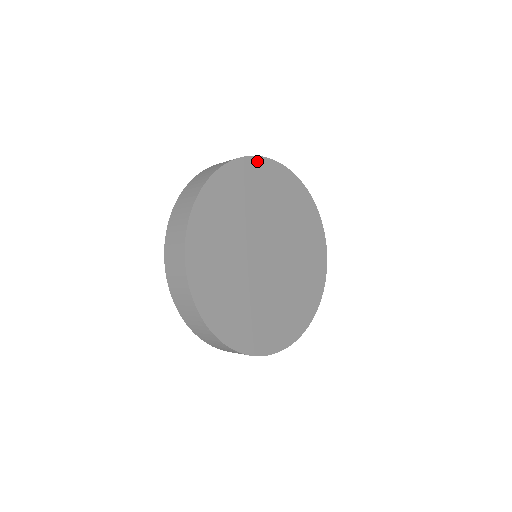
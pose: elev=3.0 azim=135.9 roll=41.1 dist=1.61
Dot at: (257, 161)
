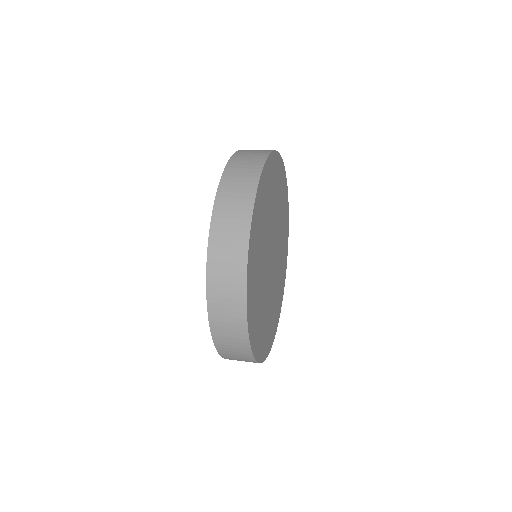
Dot at: (271, 159)
